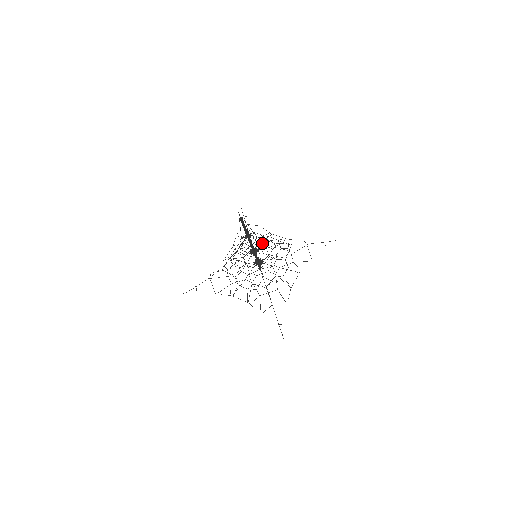
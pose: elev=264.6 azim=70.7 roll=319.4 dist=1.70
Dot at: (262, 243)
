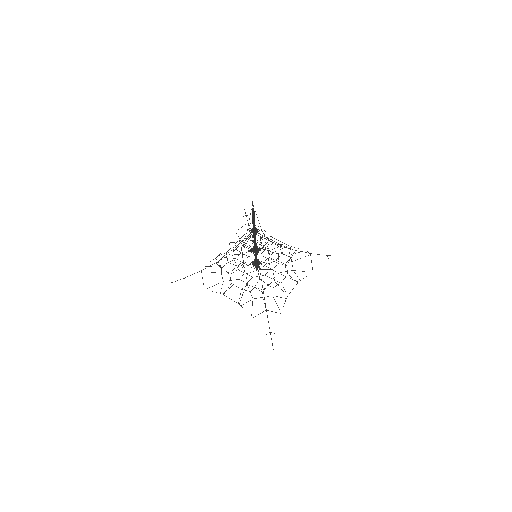
Dot at: (266, 243)
